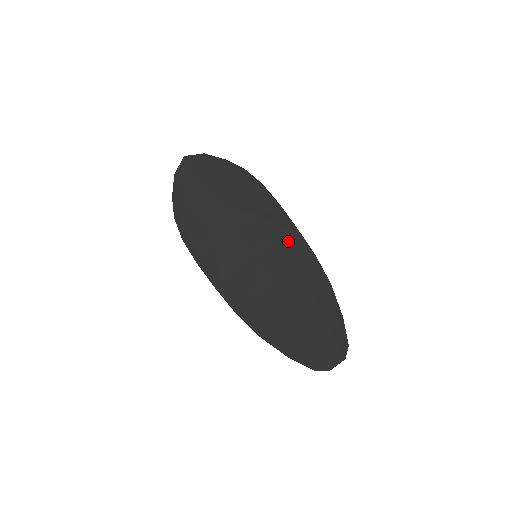
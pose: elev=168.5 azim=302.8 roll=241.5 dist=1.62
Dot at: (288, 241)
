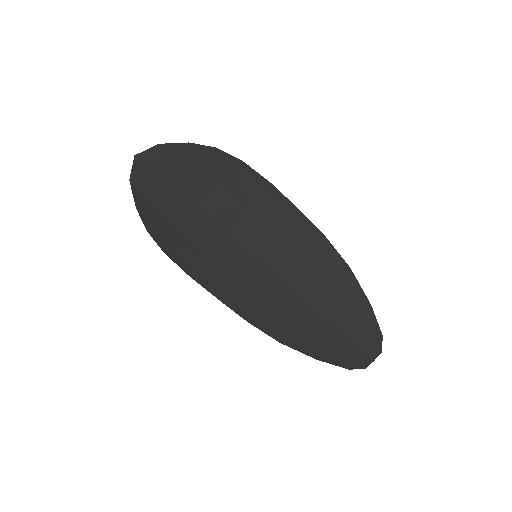
Dot at: (290, 228)
